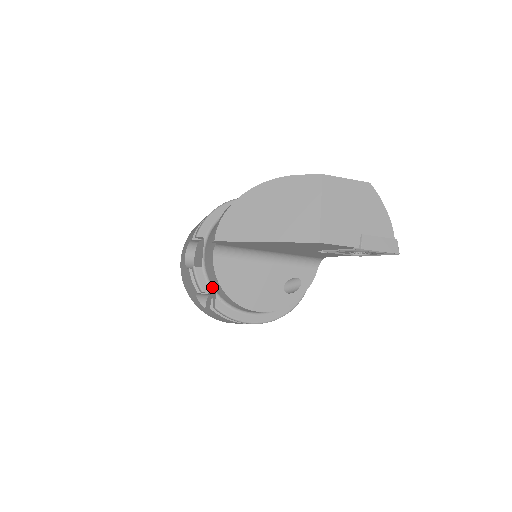
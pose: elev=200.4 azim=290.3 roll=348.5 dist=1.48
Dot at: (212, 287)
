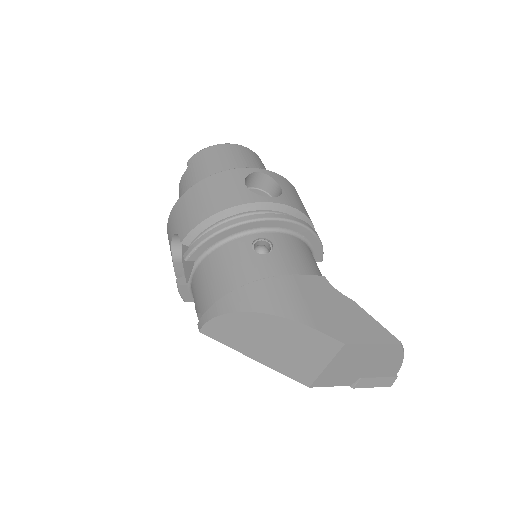
Dot at: occluded
